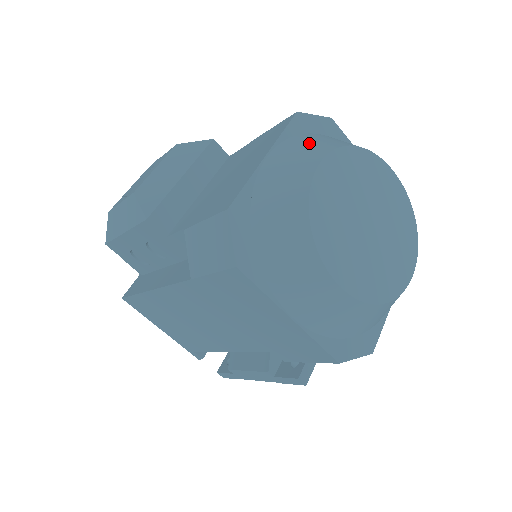
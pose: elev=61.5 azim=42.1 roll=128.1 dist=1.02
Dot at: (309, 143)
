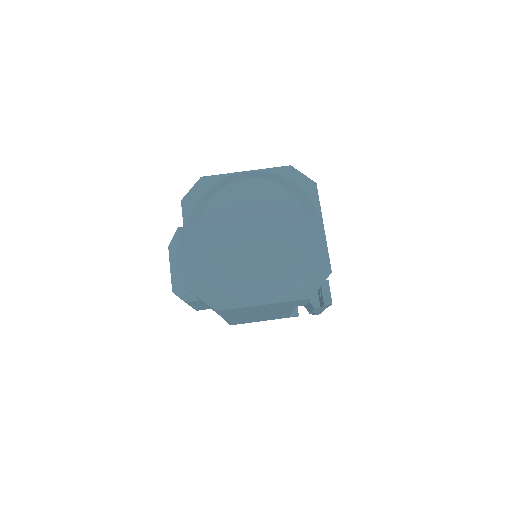
Dot at: (195, 218)
